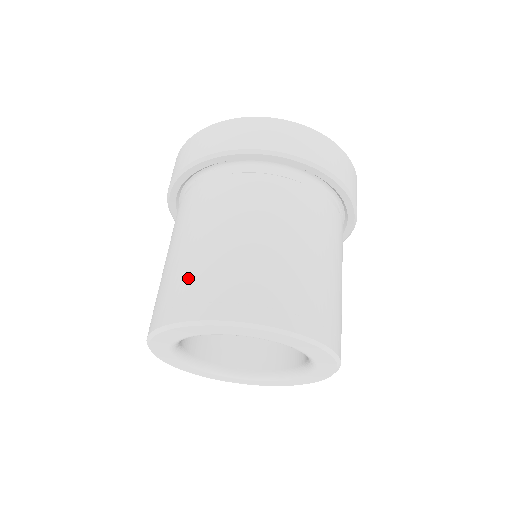
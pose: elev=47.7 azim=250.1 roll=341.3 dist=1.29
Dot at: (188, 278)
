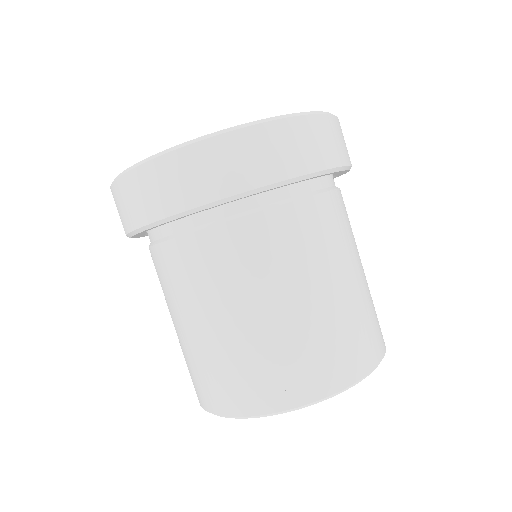
Dot at: (312, 348)
